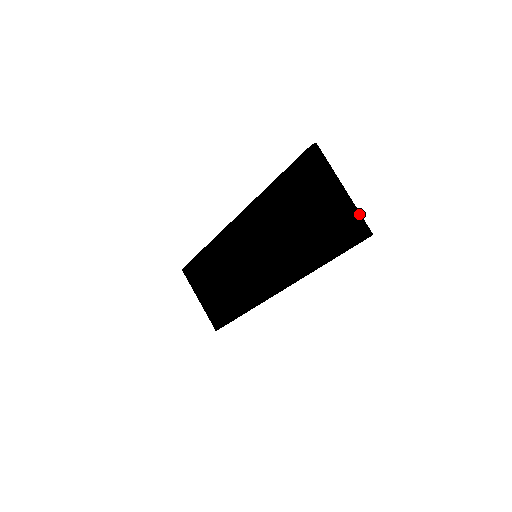
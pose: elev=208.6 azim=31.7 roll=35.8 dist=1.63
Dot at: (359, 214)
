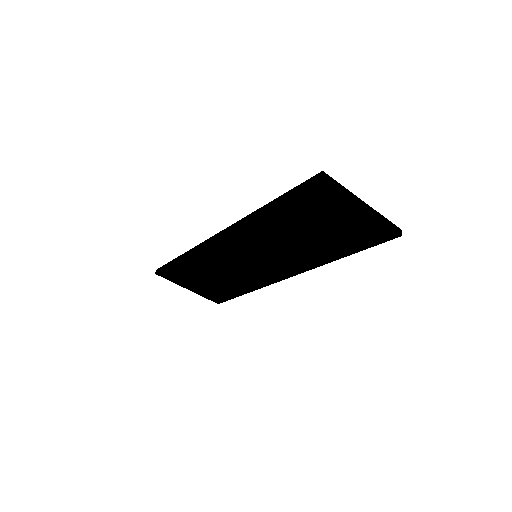
Dot at: (386, 220)
